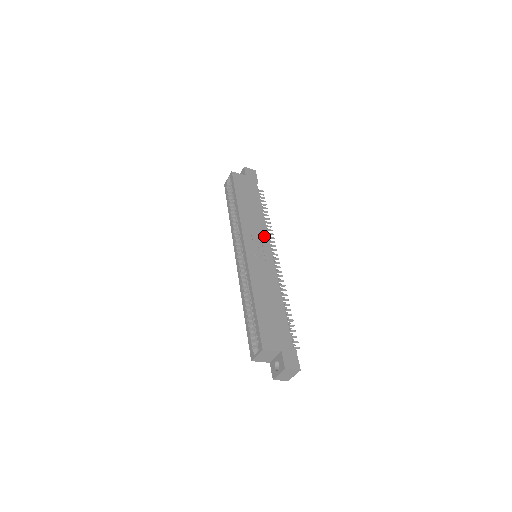
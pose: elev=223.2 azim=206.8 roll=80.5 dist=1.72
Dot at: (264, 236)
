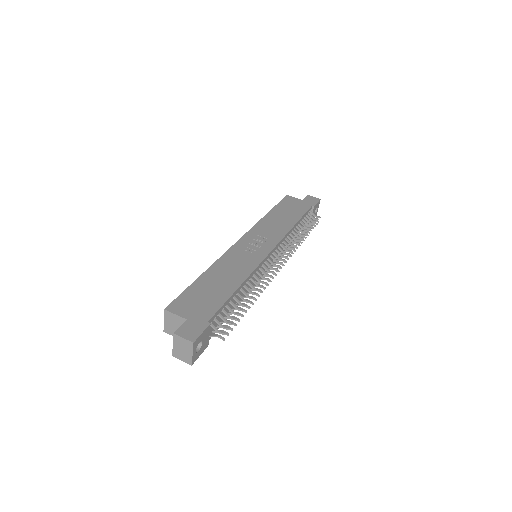
Dot at: (274, 239)
